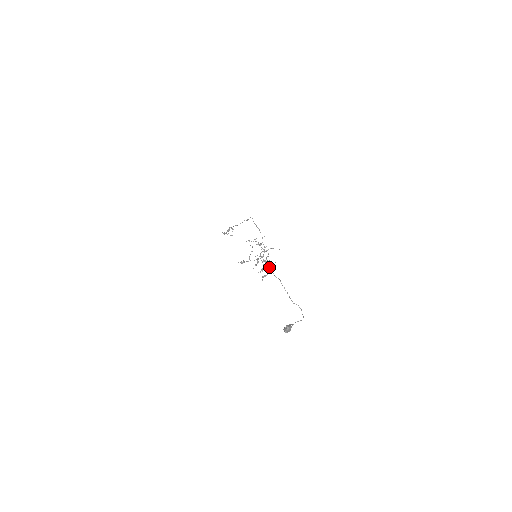
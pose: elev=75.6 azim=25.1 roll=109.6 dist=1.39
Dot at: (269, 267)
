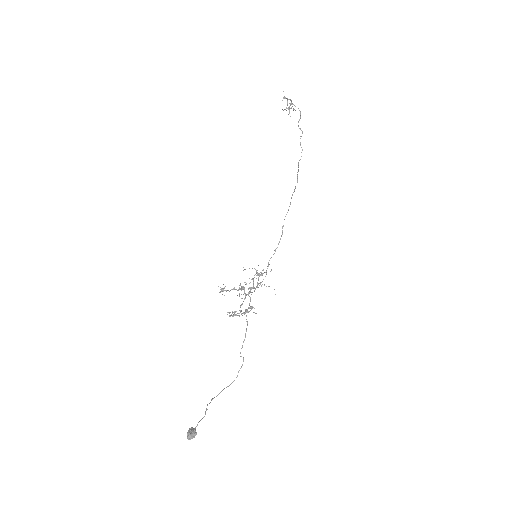
Dot at: (245, 312)
